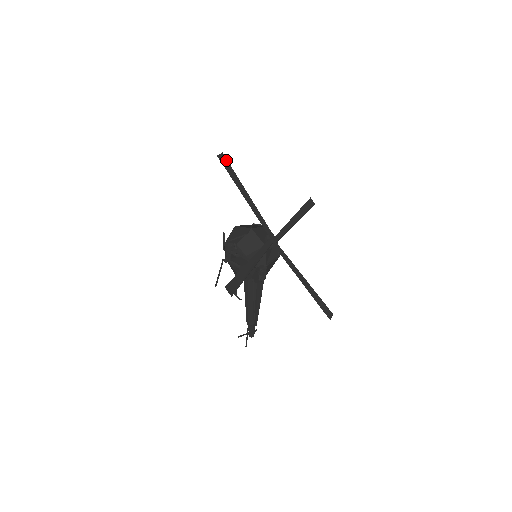
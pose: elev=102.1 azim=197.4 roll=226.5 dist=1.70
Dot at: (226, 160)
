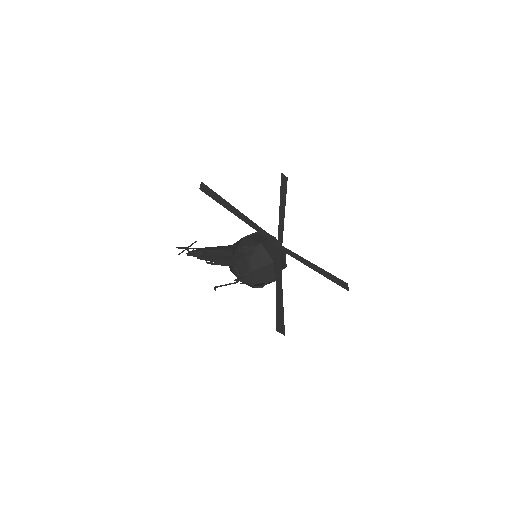
Dot at: (286, 182)
